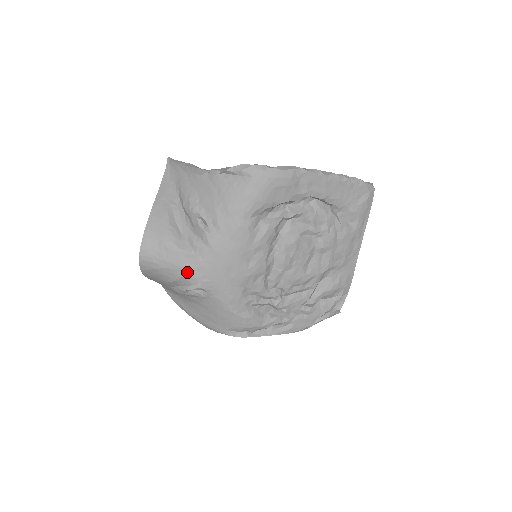
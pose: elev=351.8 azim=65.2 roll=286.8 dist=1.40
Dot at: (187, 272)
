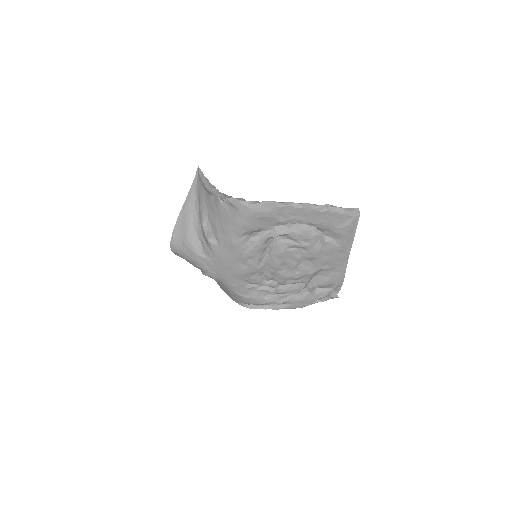
Dot at: (200, 265)
